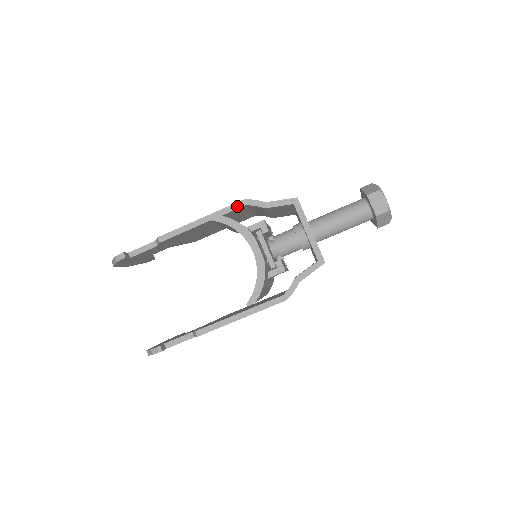
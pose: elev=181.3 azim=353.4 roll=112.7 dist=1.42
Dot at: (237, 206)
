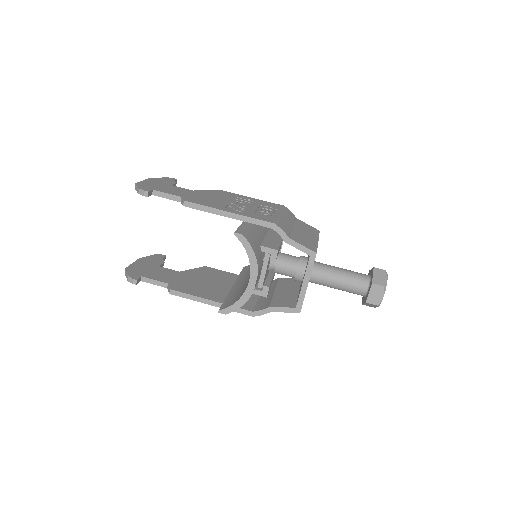
Dot at: (265, 224)
